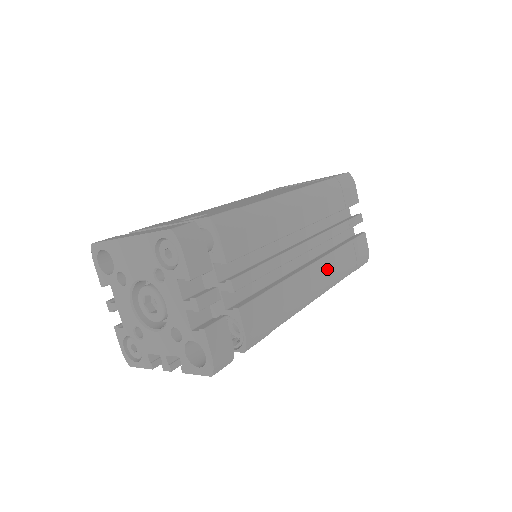
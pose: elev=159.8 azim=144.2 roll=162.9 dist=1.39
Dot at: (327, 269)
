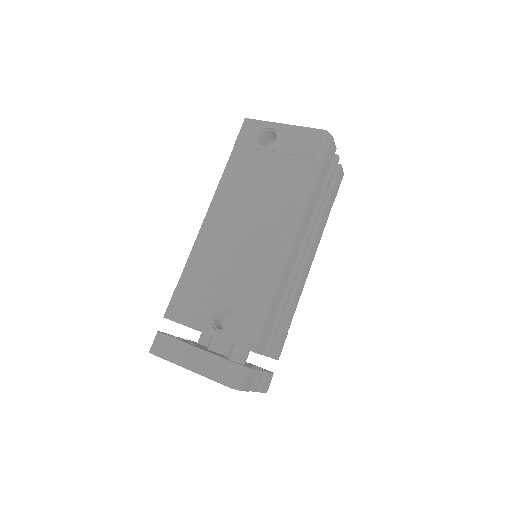
Dot at: (315, 245)
